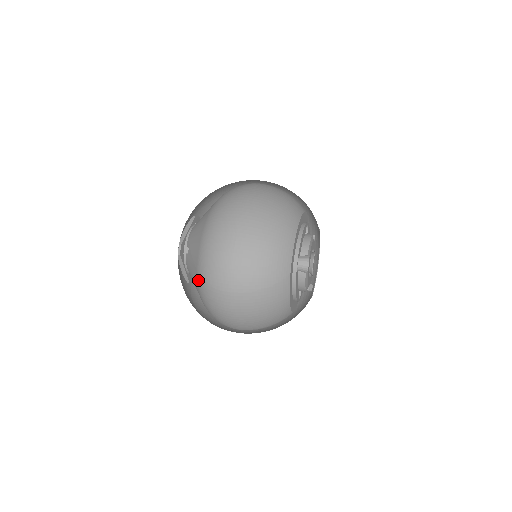
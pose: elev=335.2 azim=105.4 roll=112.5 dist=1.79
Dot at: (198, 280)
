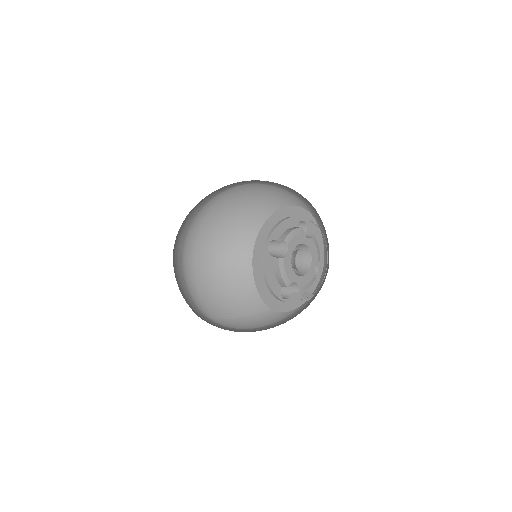
Dot at: occluded
